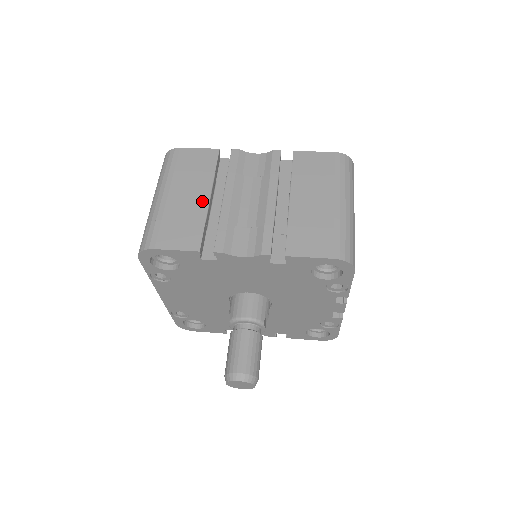
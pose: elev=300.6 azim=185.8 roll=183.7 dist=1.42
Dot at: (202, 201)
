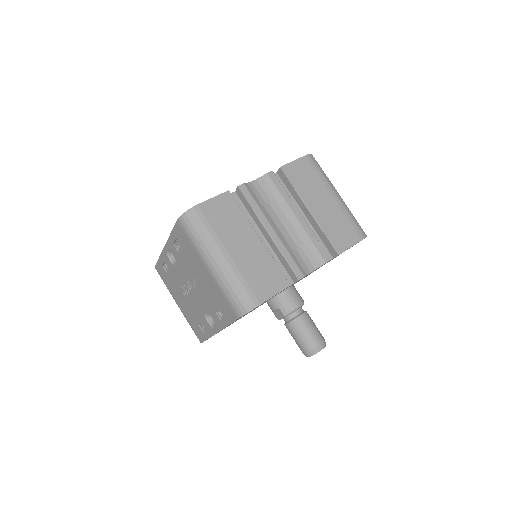
Dot at: (258, 245)
